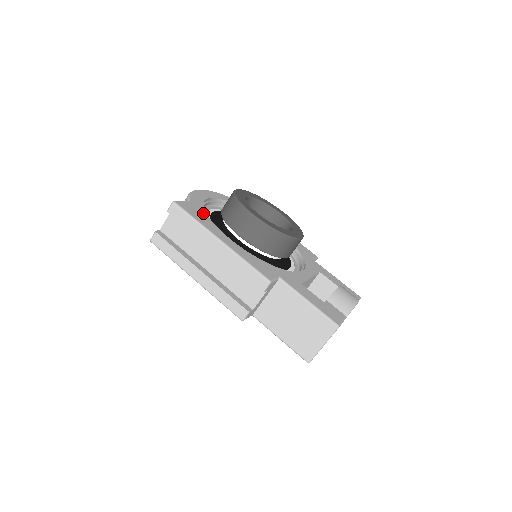
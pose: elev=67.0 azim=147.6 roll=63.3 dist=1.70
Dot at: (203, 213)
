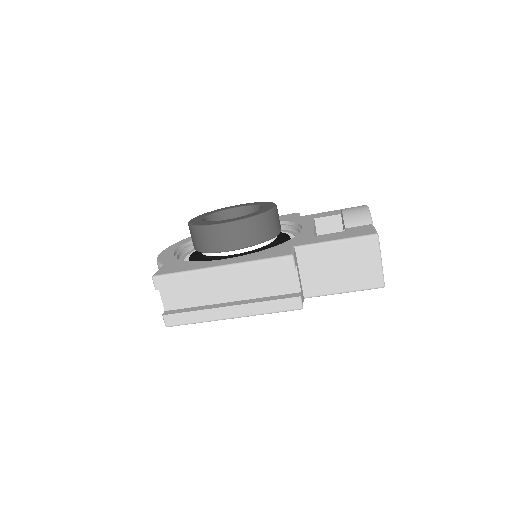
Dot at: (184, 263)
